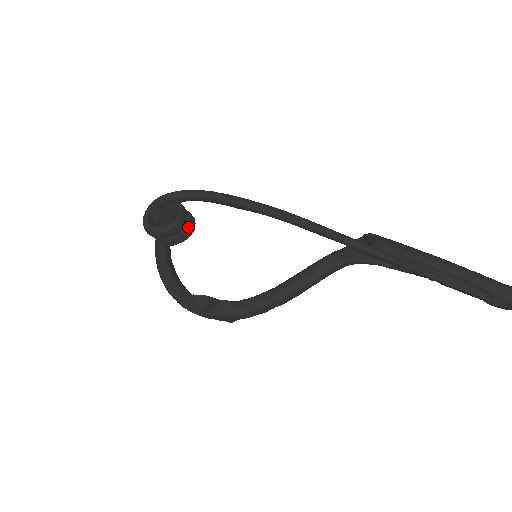
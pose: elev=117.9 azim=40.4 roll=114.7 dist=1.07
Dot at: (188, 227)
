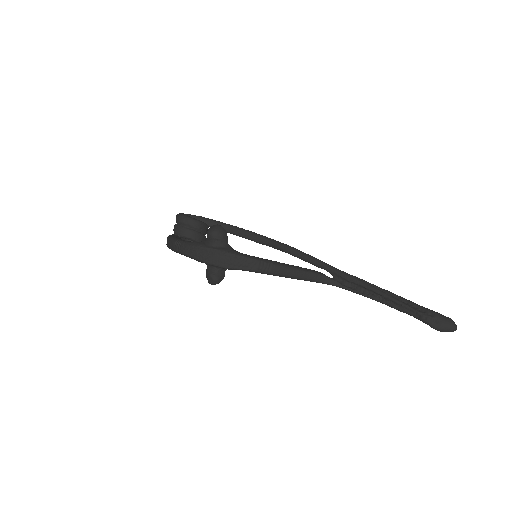
Dot at: (204, 237)
